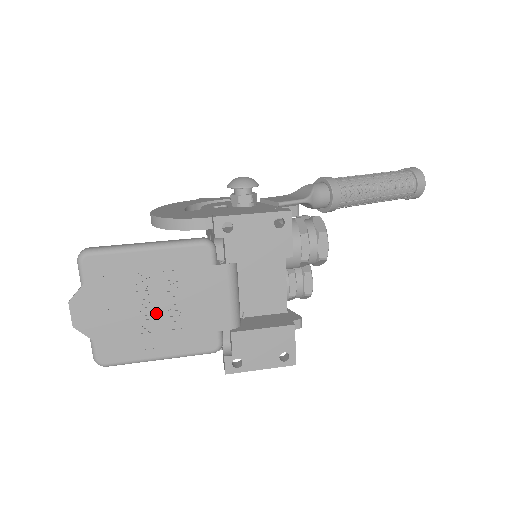
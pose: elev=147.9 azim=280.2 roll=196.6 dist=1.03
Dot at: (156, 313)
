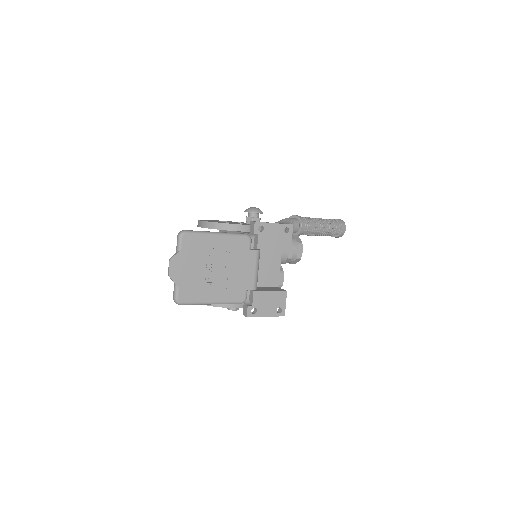
Dot at: (215, 274)
